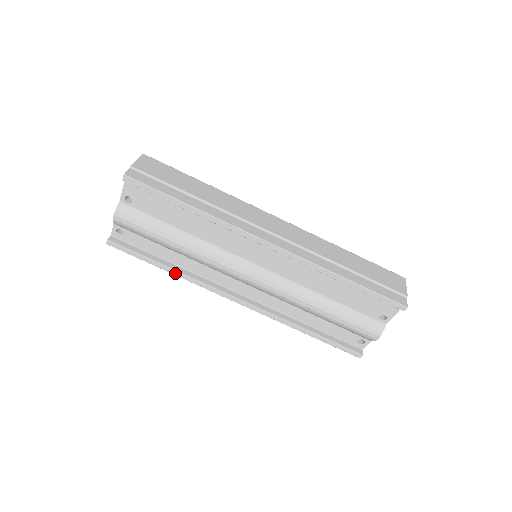
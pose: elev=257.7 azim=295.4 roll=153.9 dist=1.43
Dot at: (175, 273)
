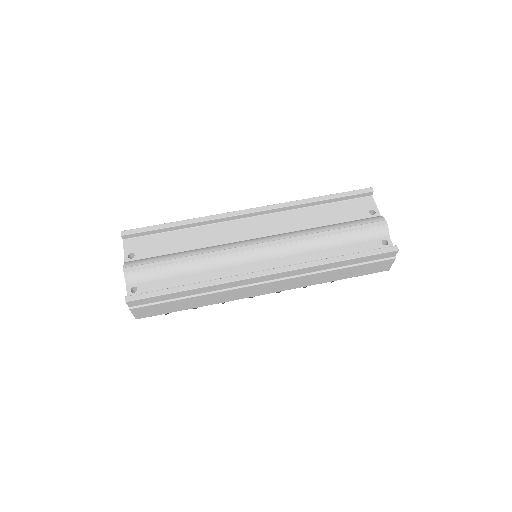
Dot at: (199, 286)
